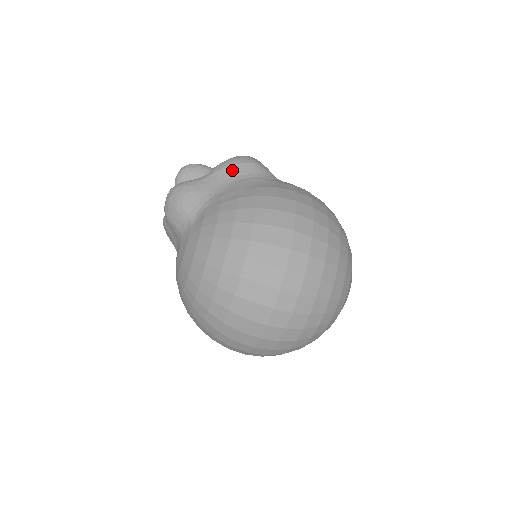
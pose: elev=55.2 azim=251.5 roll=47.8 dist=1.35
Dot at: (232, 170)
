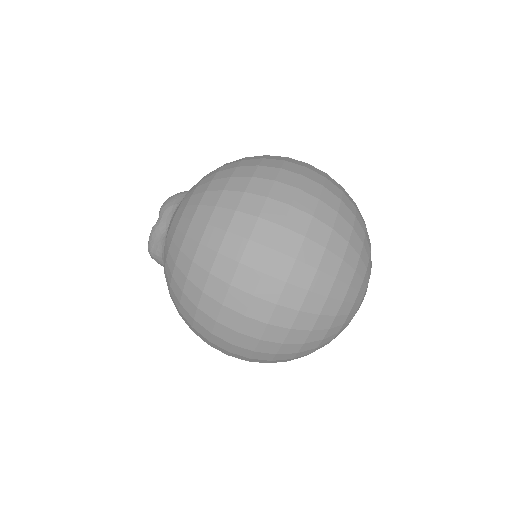
Dot at: occluded
